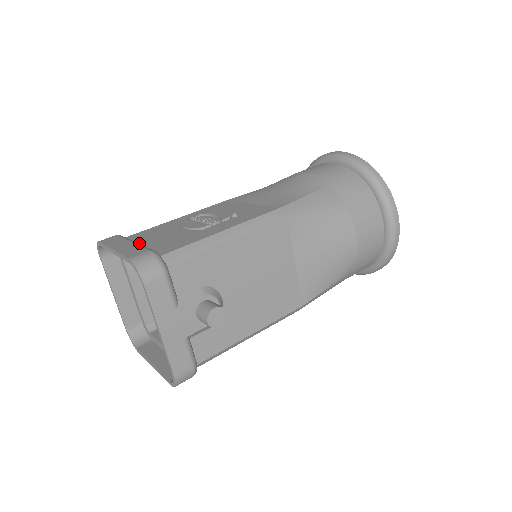
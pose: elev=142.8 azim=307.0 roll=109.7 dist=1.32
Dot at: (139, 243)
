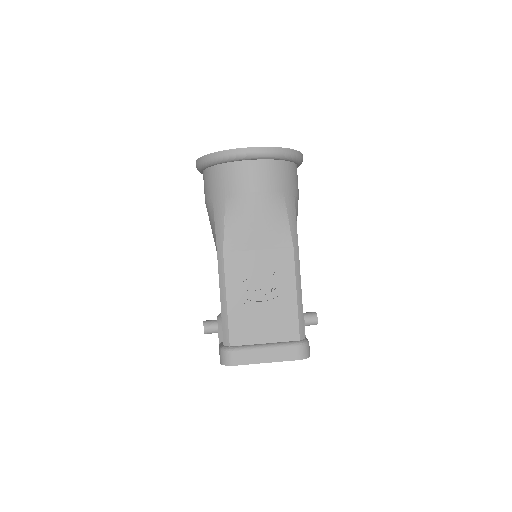
Dot at: (258, 342)
